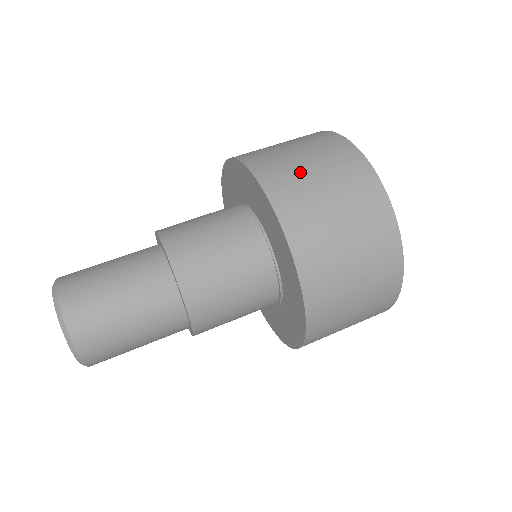
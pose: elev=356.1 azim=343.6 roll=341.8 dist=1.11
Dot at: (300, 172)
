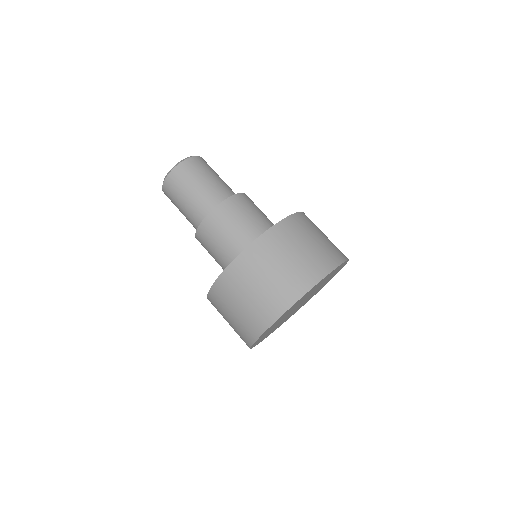
Dot at: occluded
